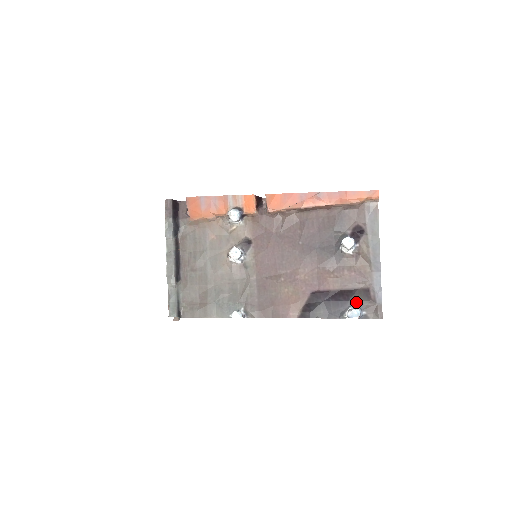
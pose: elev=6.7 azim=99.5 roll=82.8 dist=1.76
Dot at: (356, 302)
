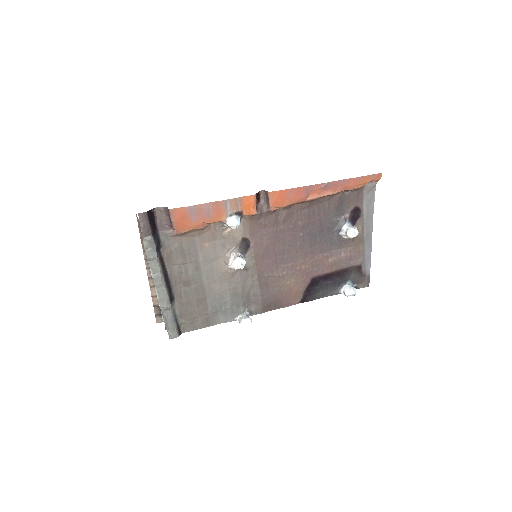
Dot at: (350, 279)
